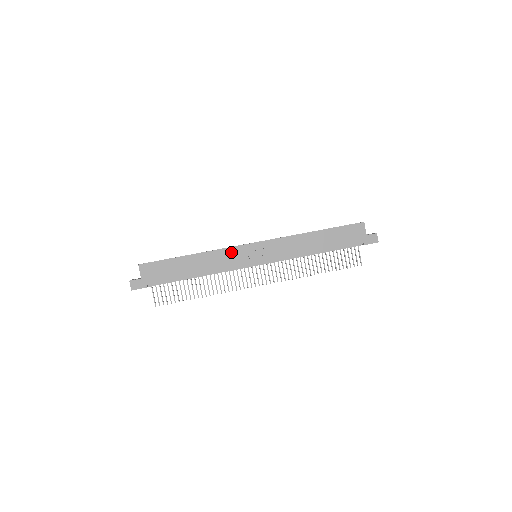
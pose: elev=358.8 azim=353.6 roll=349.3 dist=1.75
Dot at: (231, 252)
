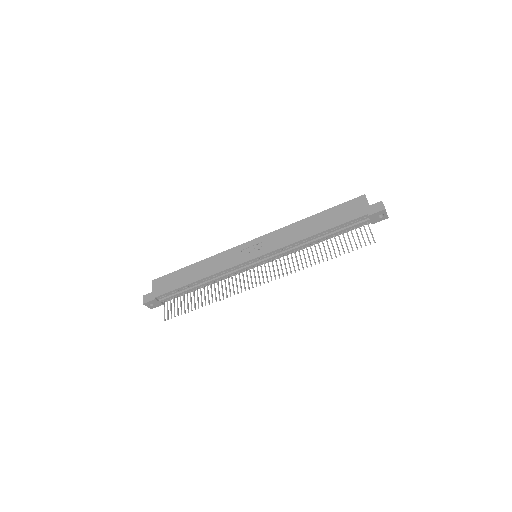
Dot at: (229, 254)
